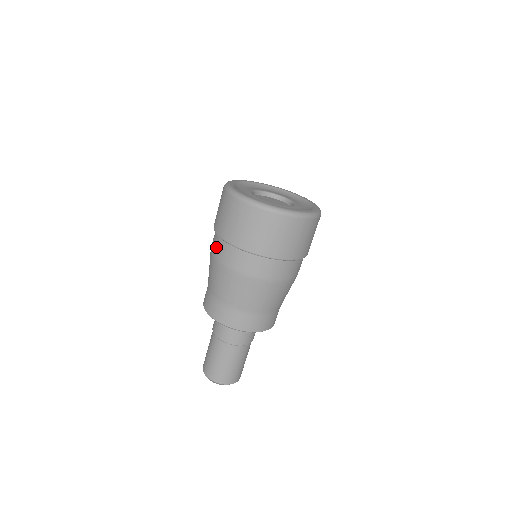
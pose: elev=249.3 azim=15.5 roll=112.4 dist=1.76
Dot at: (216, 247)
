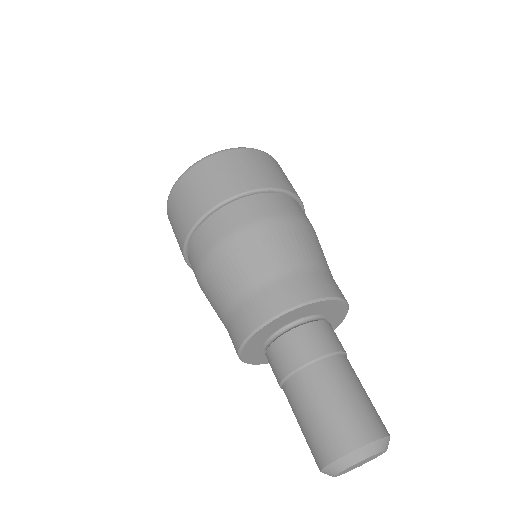
Dot at: (206, 237)
